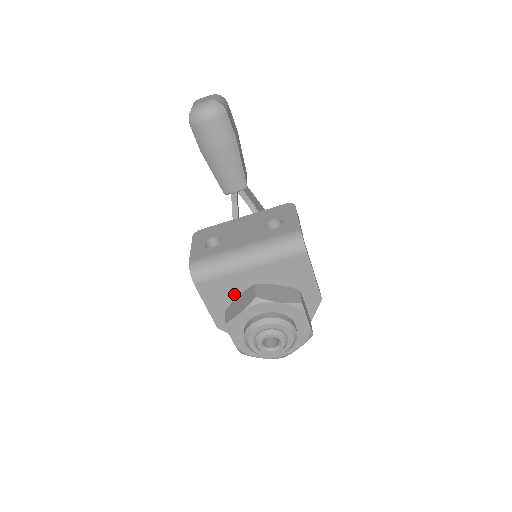
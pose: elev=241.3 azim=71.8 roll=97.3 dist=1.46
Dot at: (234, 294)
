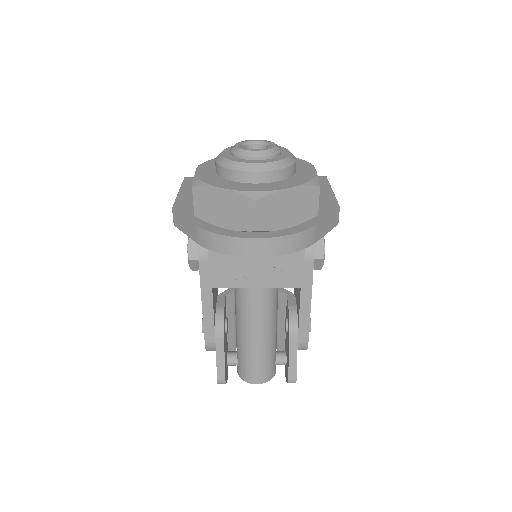
Dot at: occluded
